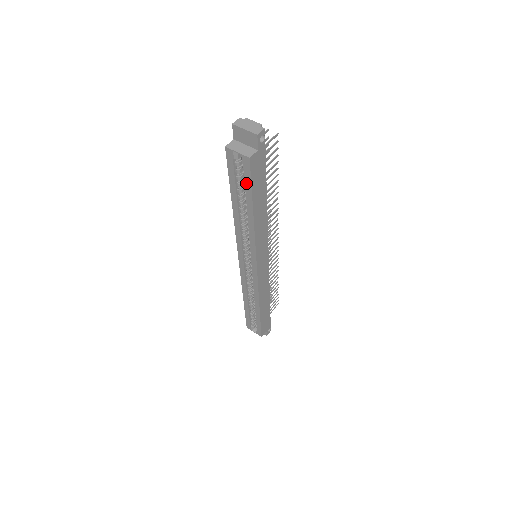
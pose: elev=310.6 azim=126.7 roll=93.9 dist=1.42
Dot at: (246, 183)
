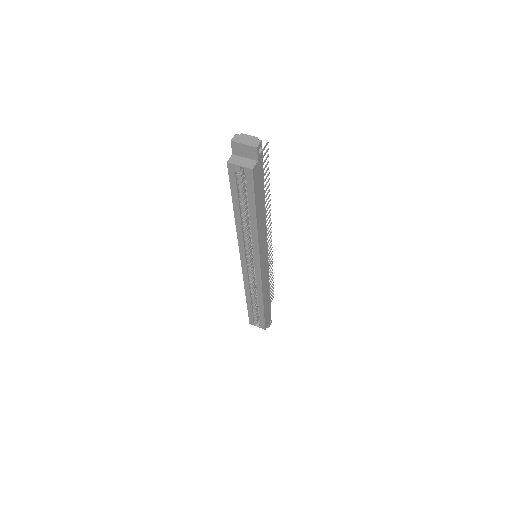
Dot at: (249, 192)
